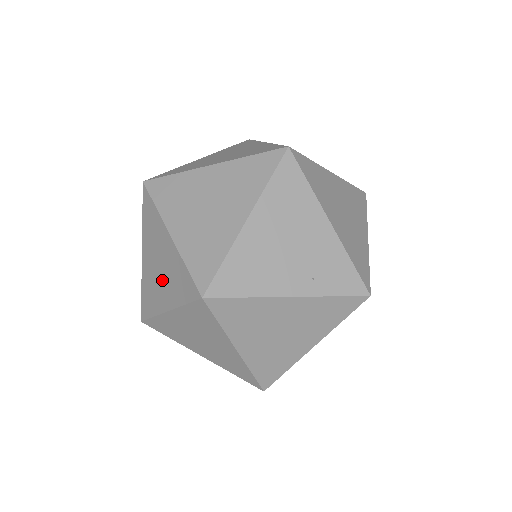
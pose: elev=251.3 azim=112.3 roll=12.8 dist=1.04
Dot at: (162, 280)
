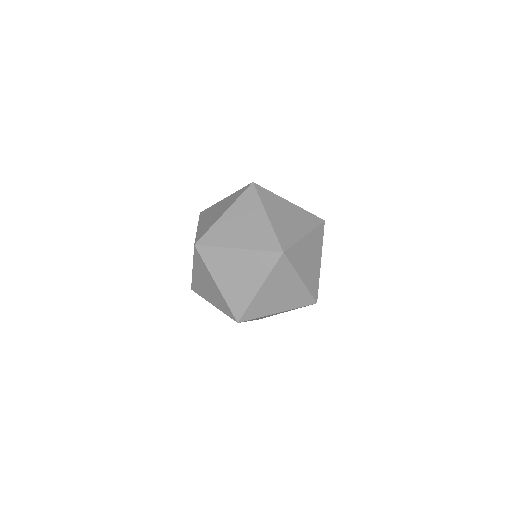
Dot at: (219, 211)
